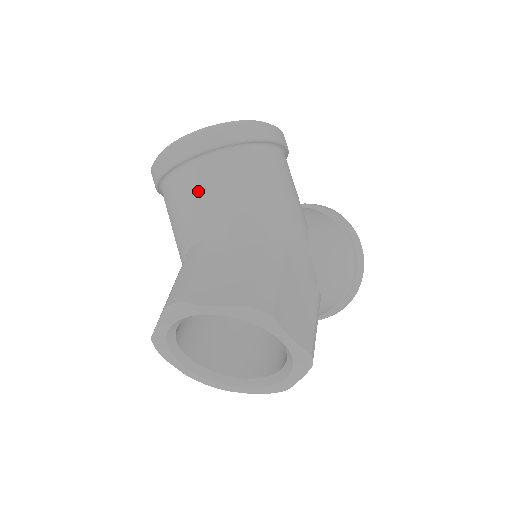
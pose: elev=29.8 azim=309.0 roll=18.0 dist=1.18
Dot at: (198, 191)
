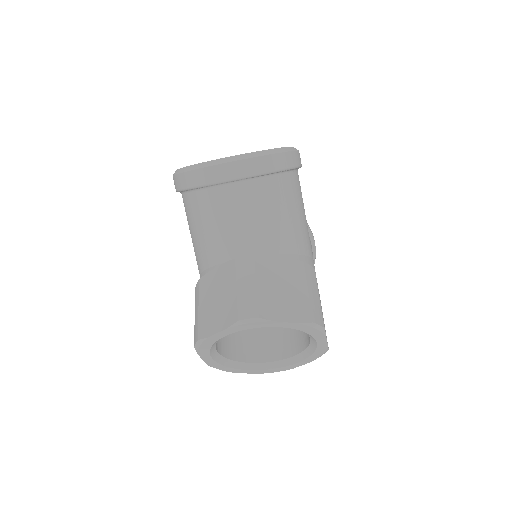
Dot at: (248, 209)
